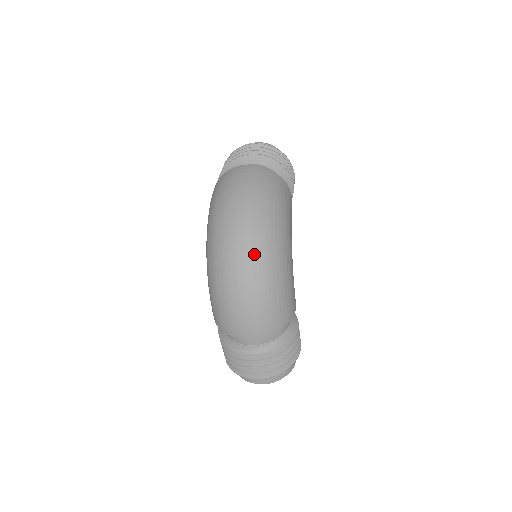
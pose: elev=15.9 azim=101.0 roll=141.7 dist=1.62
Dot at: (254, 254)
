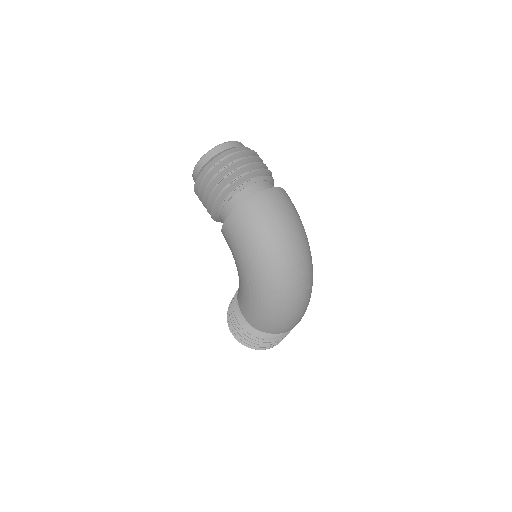
Dot at: (307, 275)
